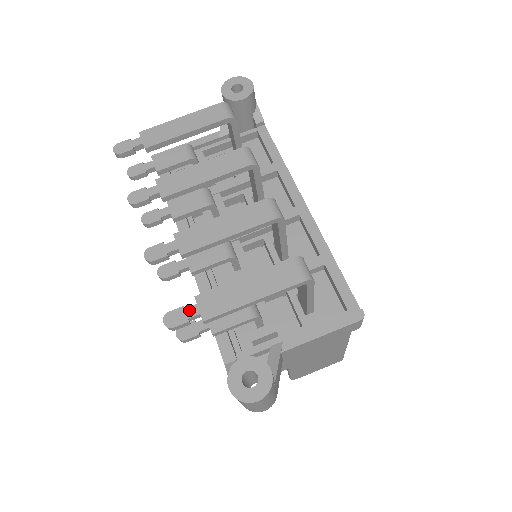
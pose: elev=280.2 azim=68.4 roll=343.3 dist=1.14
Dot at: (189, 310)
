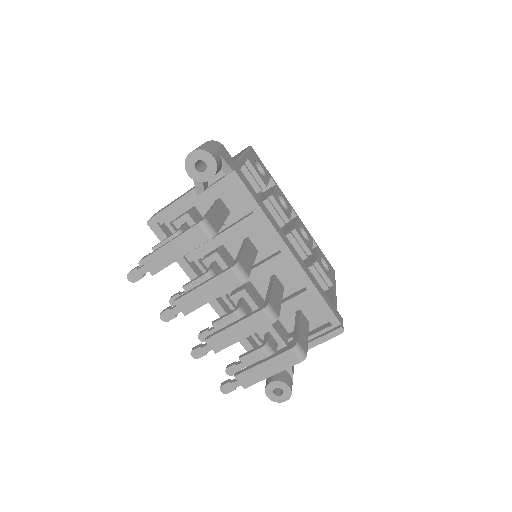
Dot at: (233, 384)
